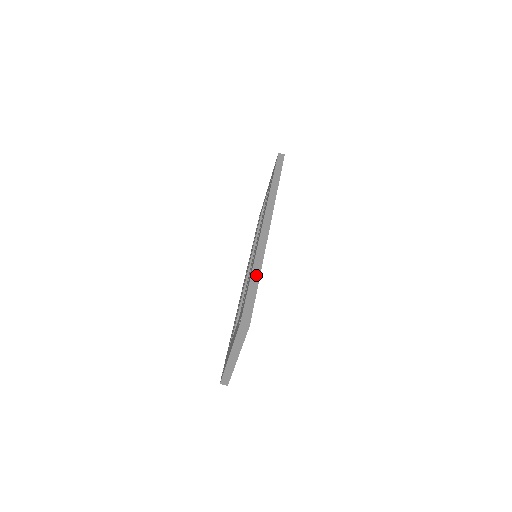
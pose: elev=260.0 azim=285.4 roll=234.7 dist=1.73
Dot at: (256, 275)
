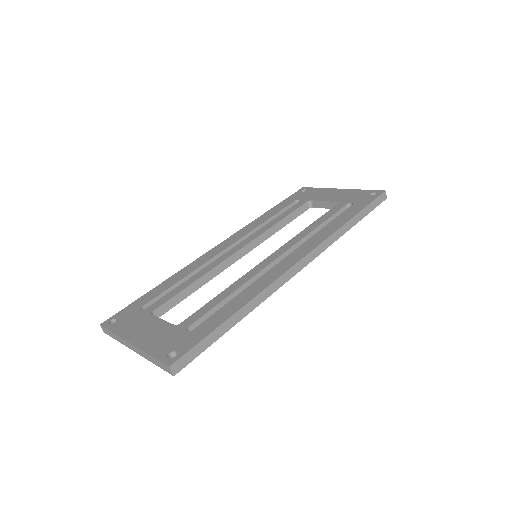
Dot at: (233, 321)
